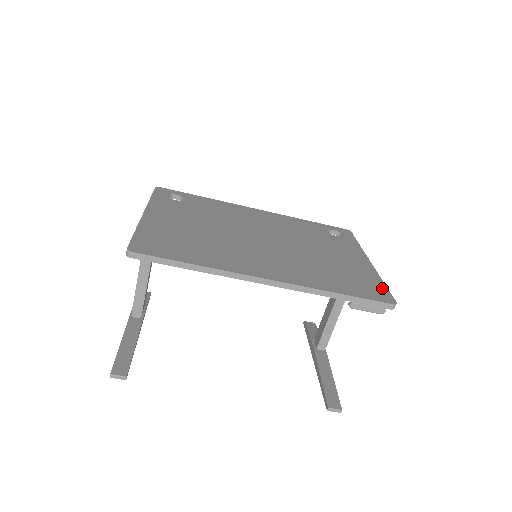
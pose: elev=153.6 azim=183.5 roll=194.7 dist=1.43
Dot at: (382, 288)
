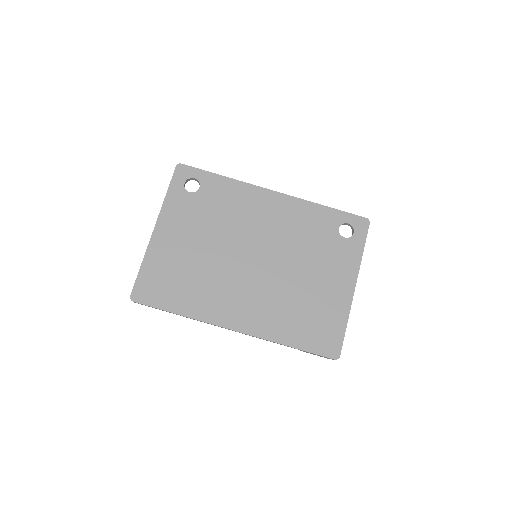
Dot at: (339, 335)
